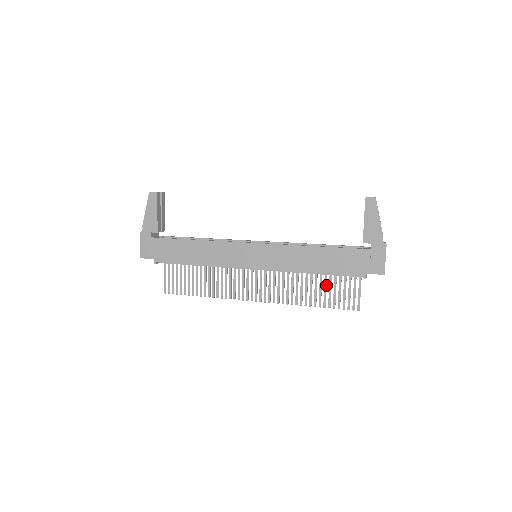
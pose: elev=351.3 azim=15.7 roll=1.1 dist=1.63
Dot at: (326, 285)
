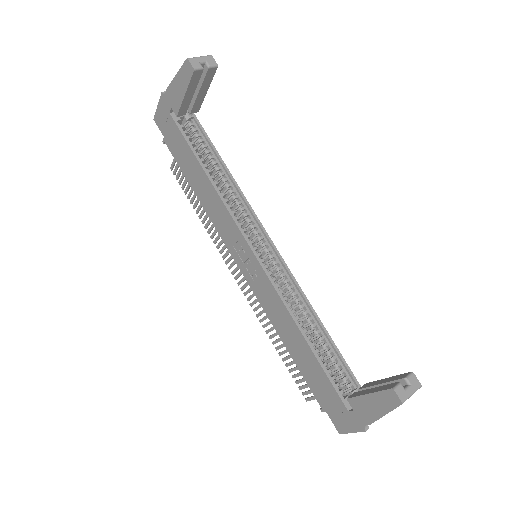
Dot at: occluded
